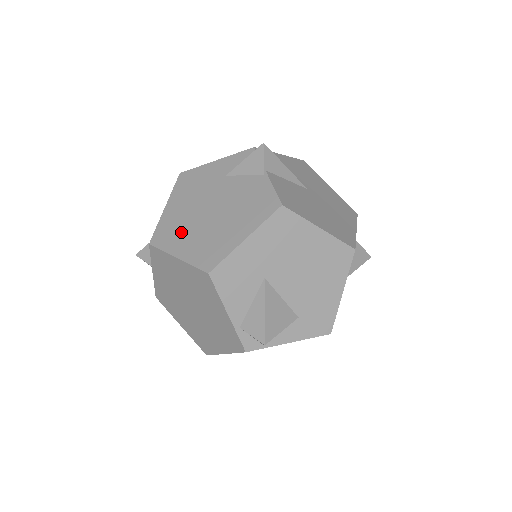
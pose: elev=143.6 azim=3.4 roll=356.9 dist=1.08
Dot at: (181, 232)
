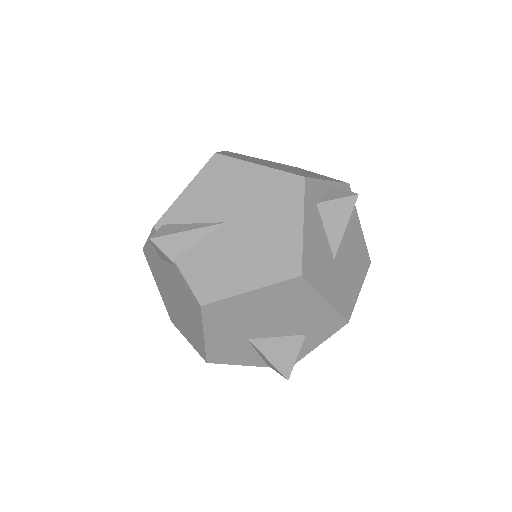
Dot at: (176, 316)
